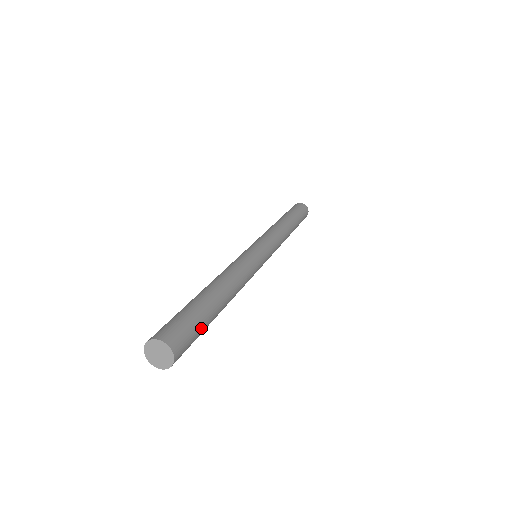
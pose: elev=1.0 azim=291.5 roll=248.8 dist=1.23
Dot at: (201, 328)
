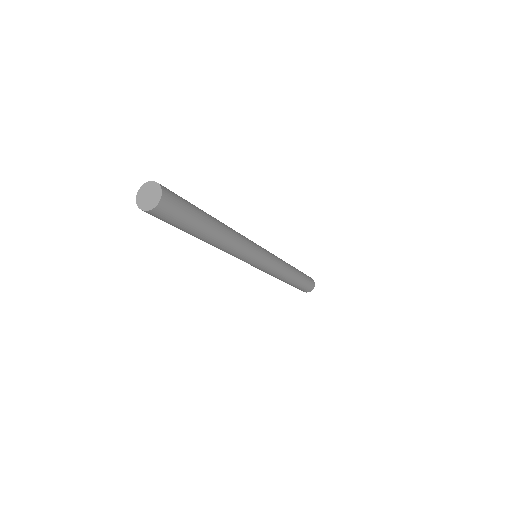
Dot at: (191, 214)
